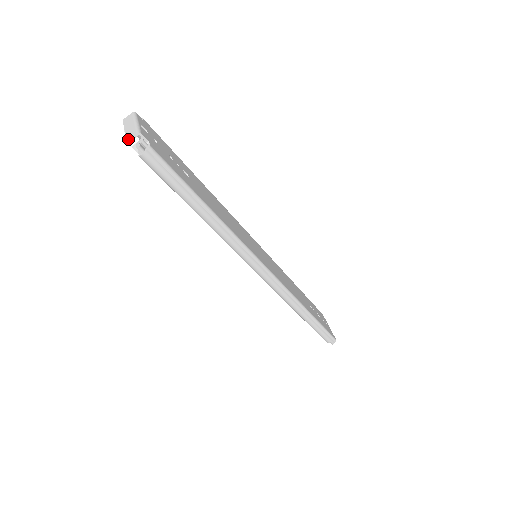
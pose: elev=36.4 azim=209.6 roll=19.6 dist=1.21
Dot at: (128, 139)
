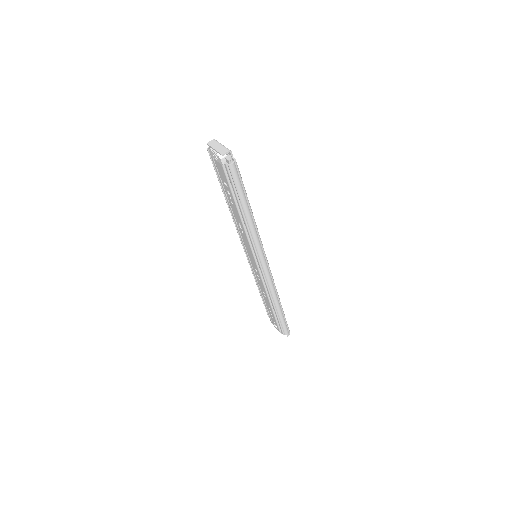
Dot at: (223, 154)
